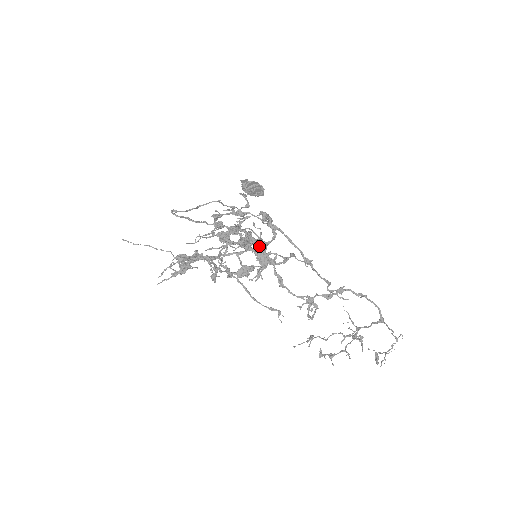
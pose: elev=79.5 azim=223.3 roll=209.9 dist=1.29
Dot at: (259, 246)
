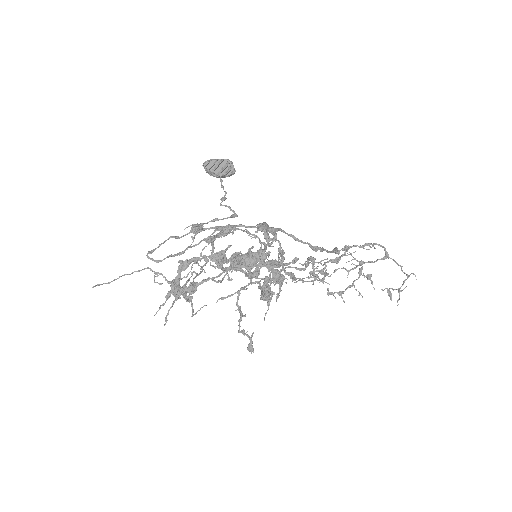
Dot at: (269, 267)
